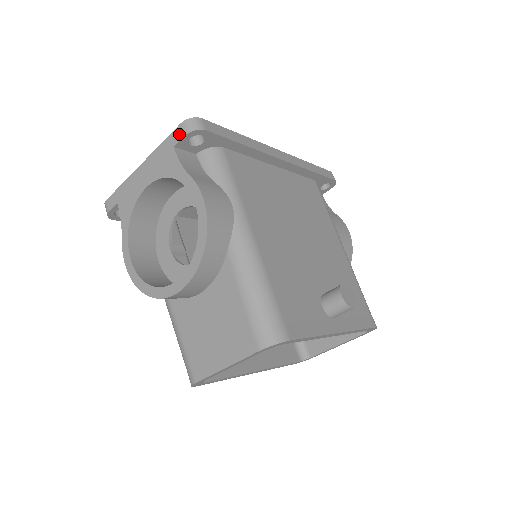
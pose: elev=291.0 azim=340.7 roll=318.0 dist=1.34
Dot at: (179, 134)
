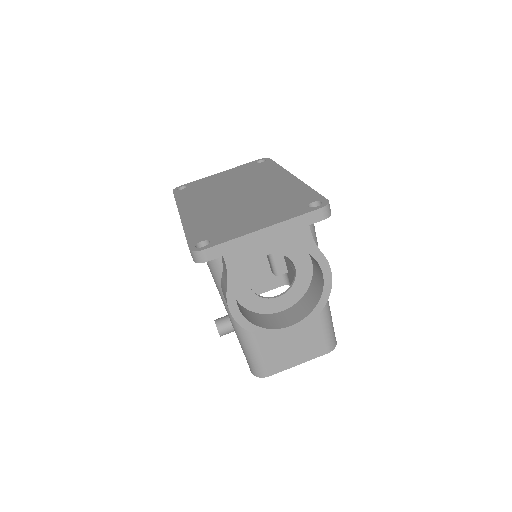
Dot at: (318, 217)
